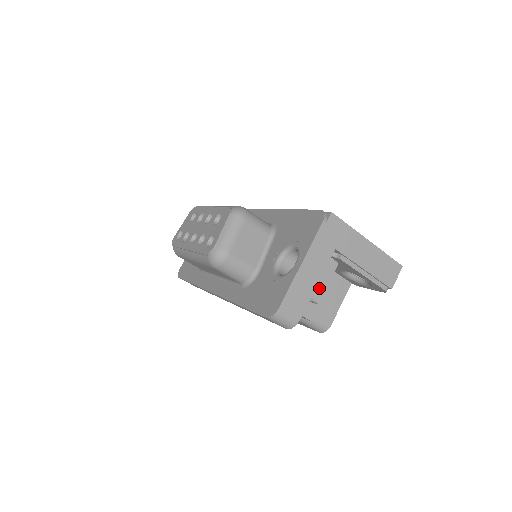
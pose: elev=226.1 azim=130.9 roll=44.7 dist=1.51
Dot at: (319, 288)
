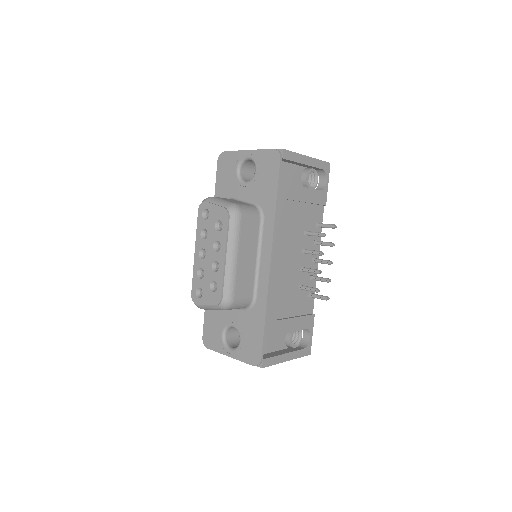
Dot at: occluded
